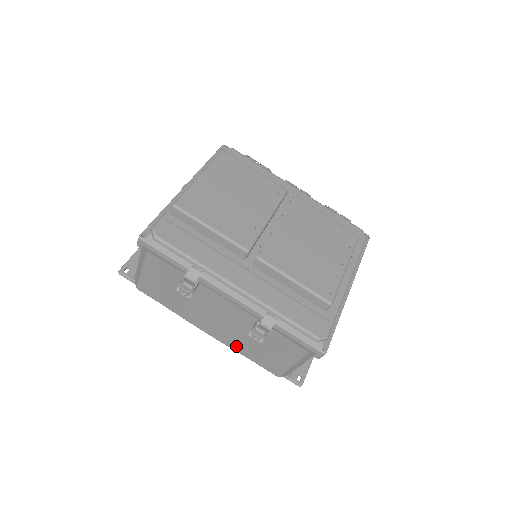
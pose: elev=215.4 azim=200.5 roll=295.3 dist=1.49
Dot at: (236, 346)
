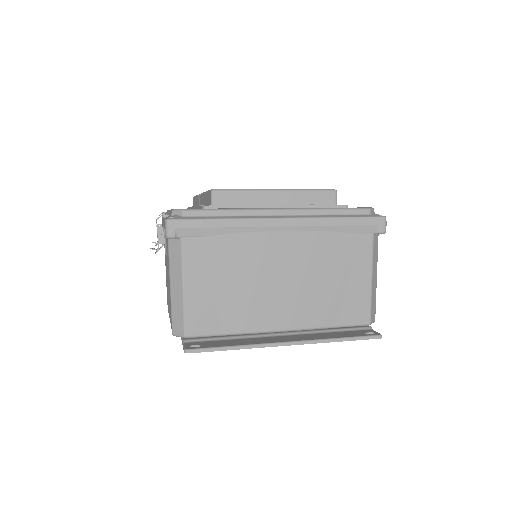
Dot at: occluded
